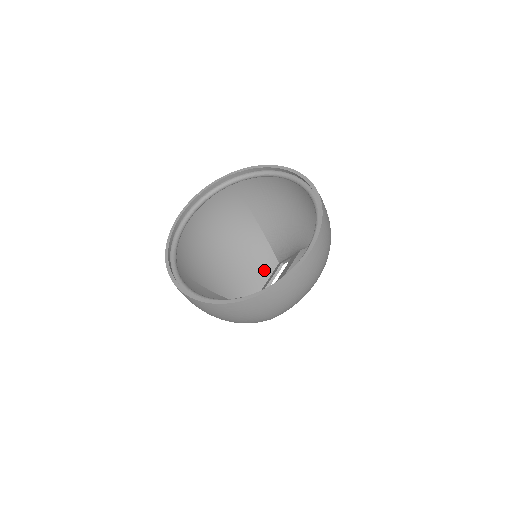
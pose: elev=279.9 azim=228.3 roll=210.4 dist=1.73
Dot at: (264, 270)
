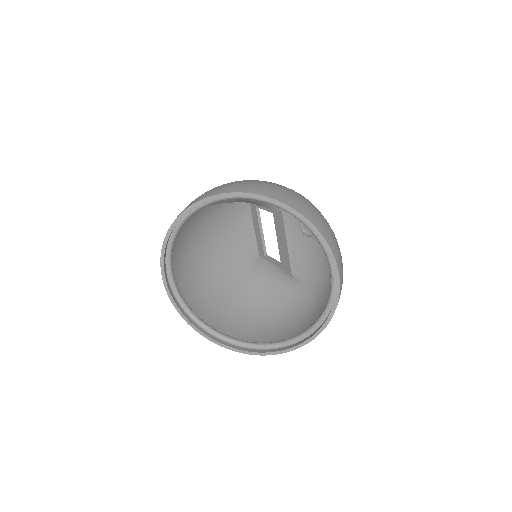
Dot at: (244, 222)
